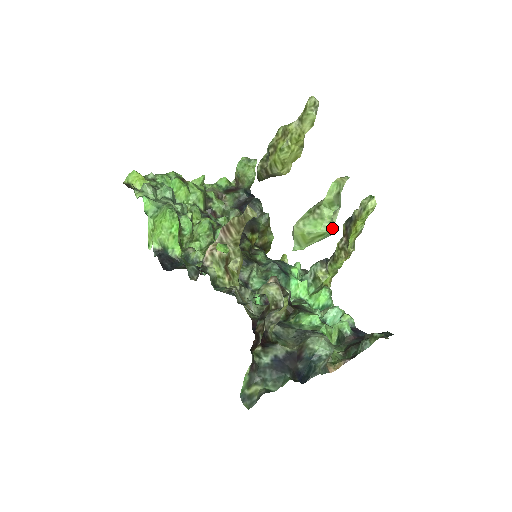
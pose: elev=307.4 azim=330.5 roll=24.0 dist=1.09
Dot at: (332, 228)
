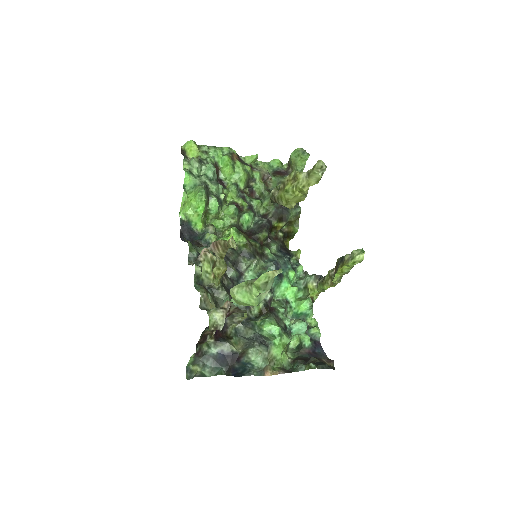
Dot at: (255, 304)
